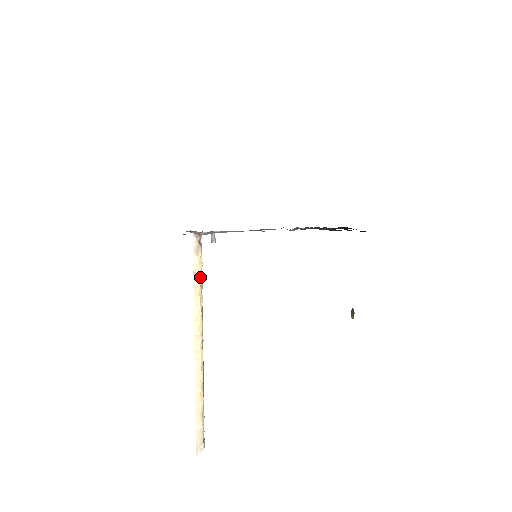
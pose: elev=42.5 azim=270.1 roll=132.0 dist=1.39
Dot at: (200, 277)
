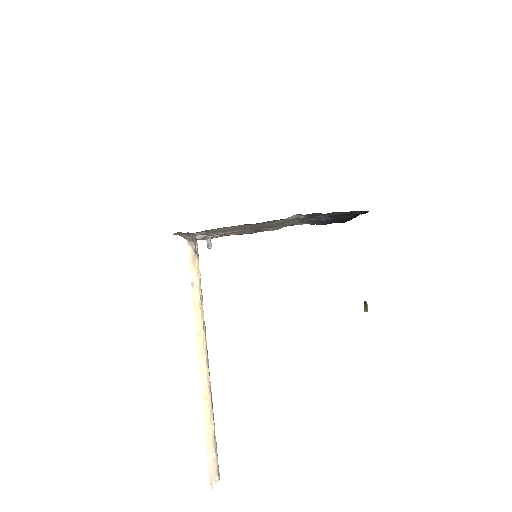
Dot at: (199, 288)
